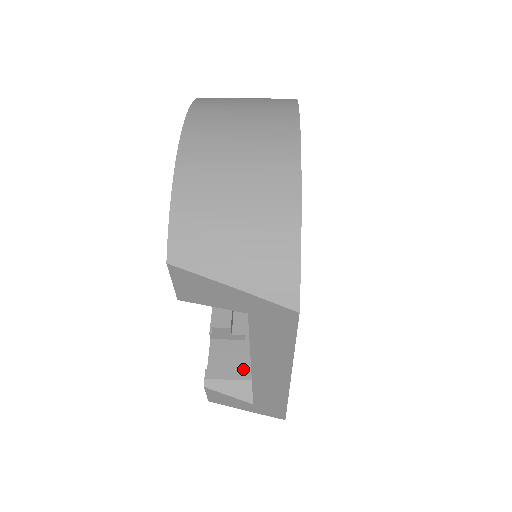
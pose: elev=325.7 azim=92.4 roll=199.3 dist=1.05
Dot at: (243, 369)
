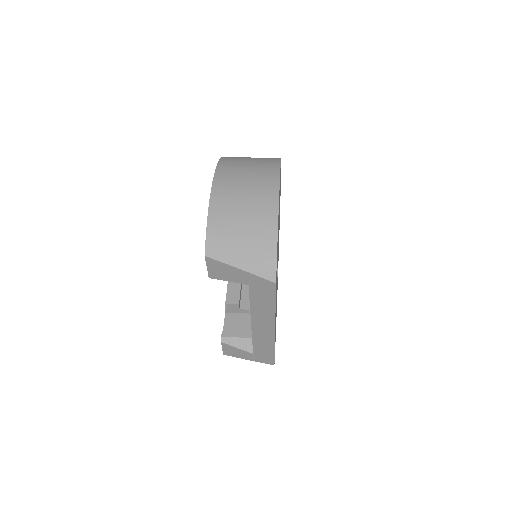
Dot at: occluded
